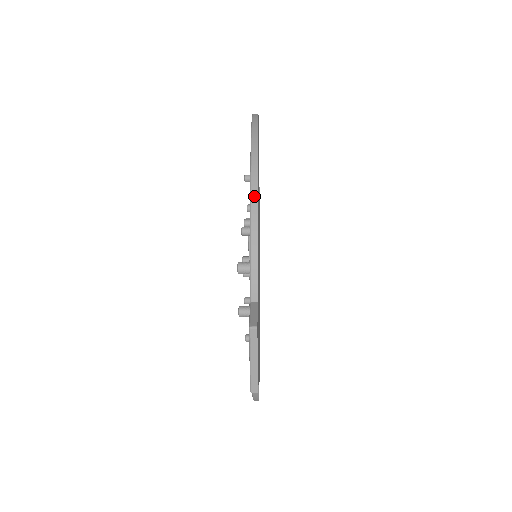
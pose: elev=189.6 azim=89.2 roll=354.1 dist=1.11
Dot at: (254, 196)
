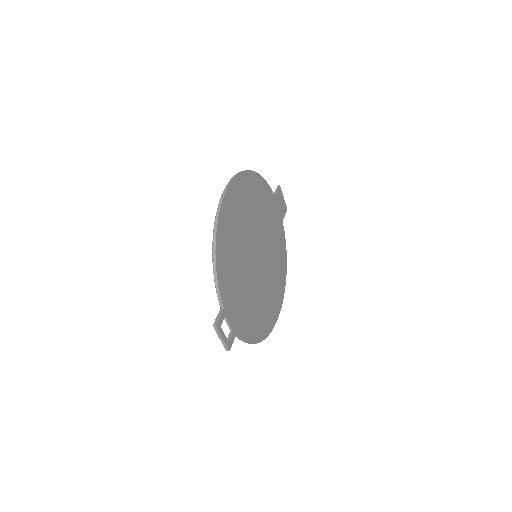
Dot at: (214, 254)
